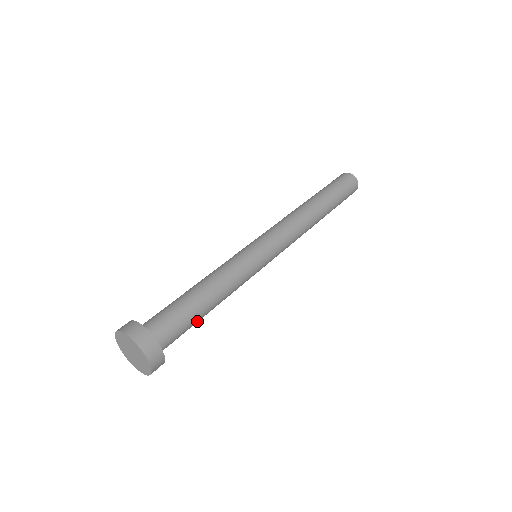
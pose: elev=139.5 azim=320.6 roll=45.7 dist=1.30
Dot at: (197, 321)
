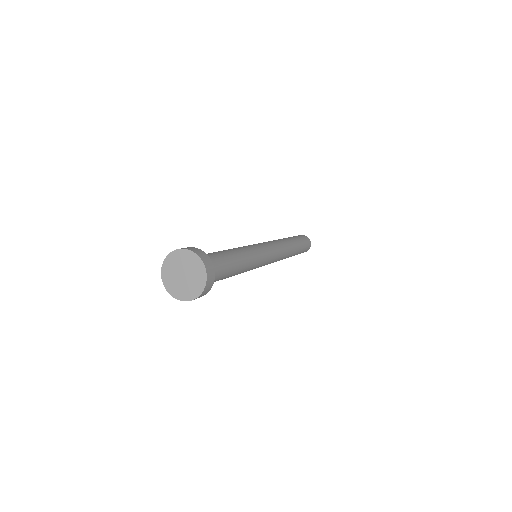
Dot at: (227, 275)
